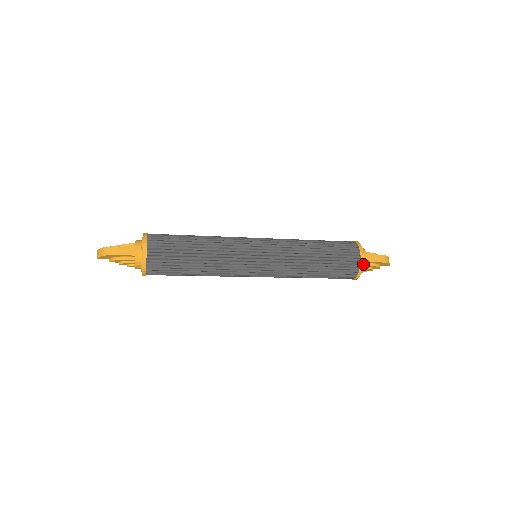
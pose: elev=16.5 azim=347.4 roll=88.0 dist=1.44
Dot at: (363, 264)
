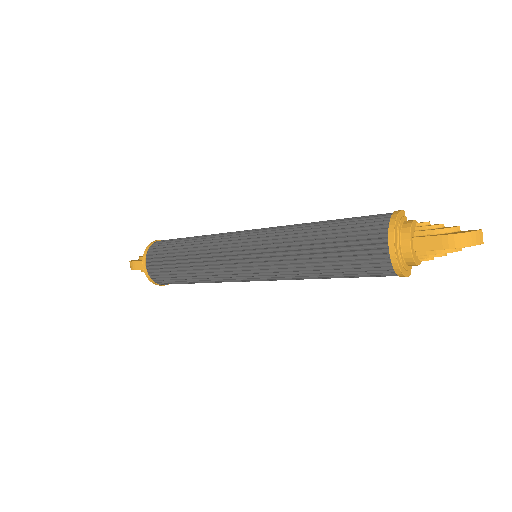
Dot at: (397, 263)
